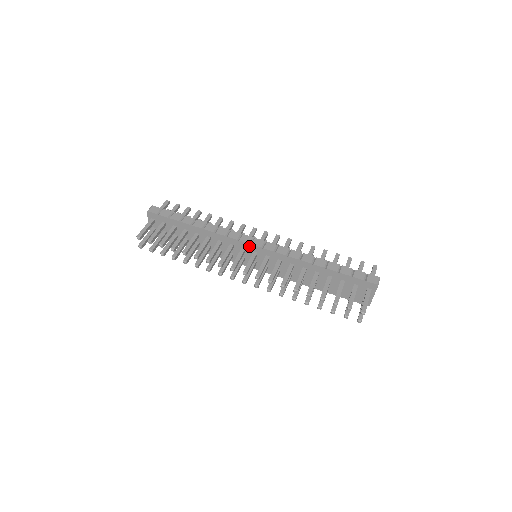
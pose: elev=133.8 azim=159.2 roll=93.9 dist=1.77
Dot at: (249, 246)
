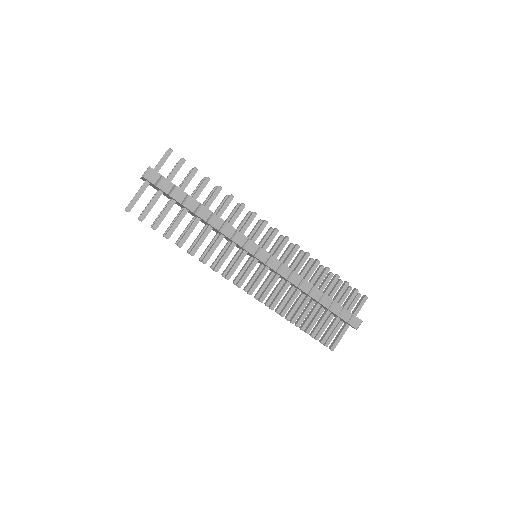
Dot at: (252, 255)
